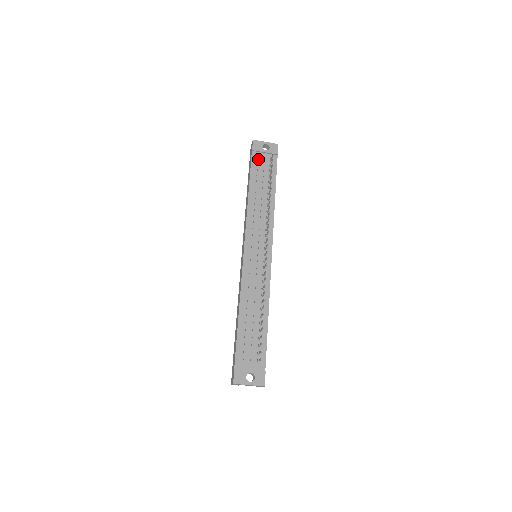
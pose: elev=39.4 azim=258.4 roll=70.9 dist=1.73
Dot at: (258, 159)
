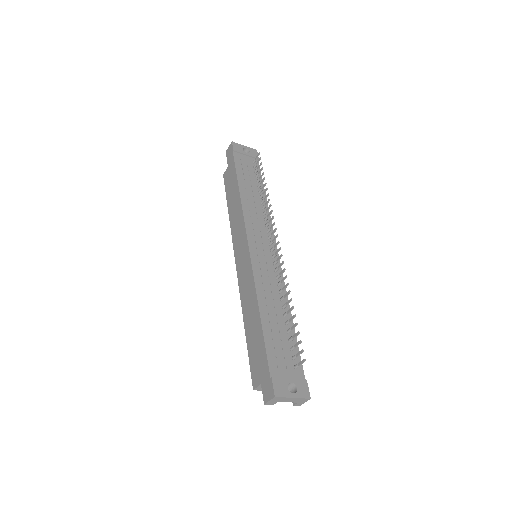
Dot at: (241, 159)
